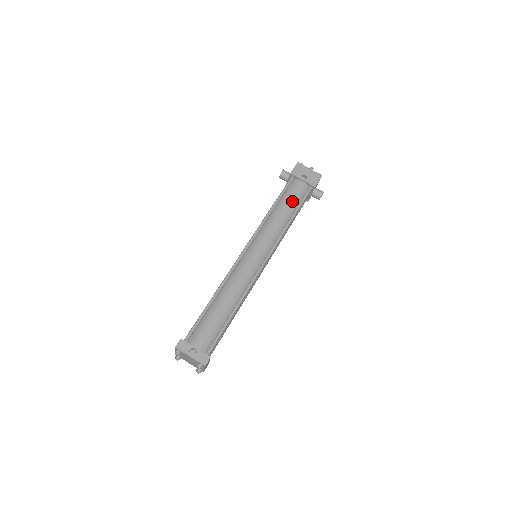
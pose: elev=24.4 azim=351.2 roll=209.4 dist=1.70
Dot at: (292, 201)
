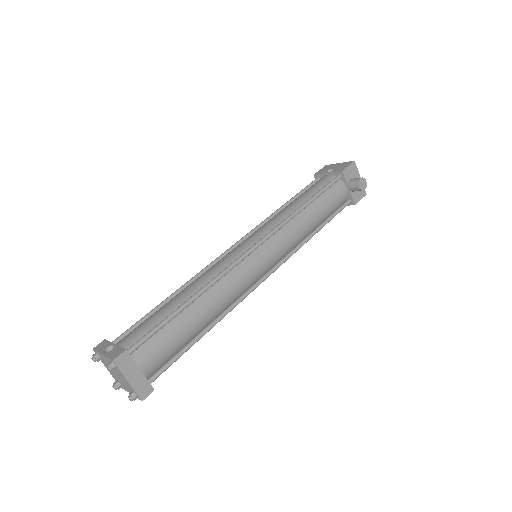
Dot at: (309, 192)
